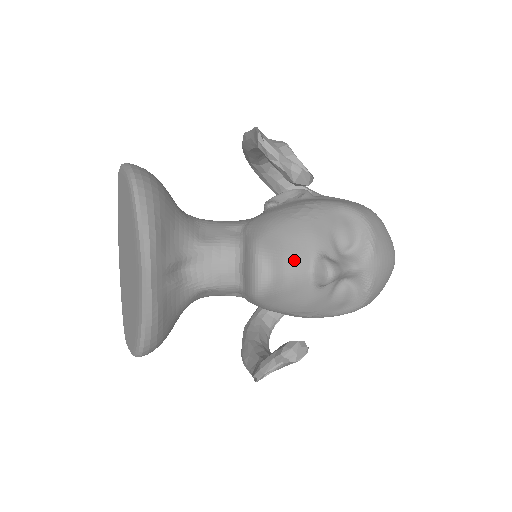
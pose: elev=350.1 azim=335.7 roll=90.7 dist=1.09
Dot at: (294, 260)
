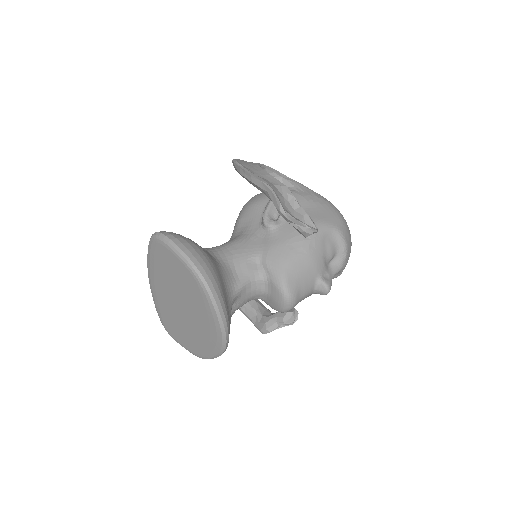
Dot at: (306, 288)
